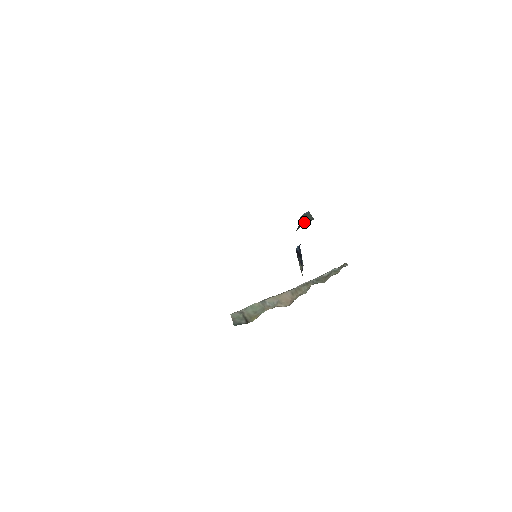
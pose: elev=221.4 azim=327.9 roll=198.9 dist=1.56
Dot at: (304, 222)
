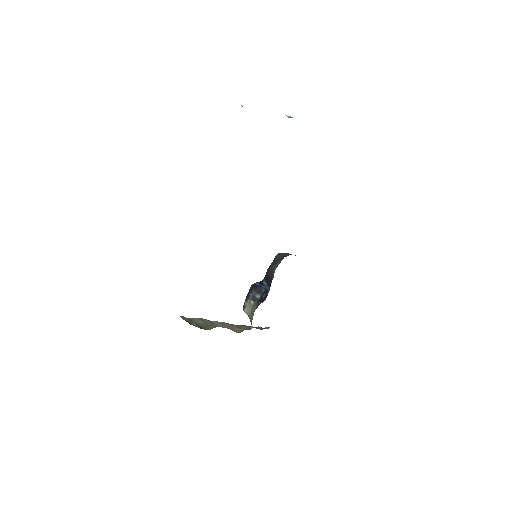
Dot at: occluded
